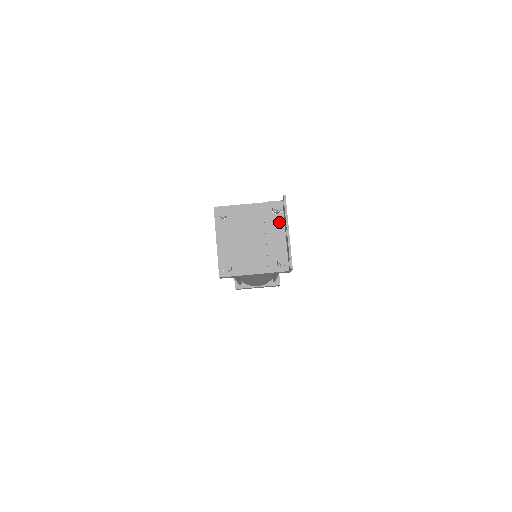
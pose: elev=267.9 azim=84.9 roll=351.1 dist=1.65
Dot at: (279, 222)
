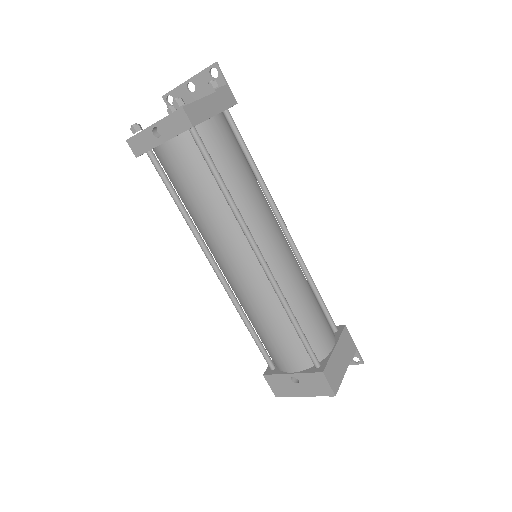
Dot at: occluded
